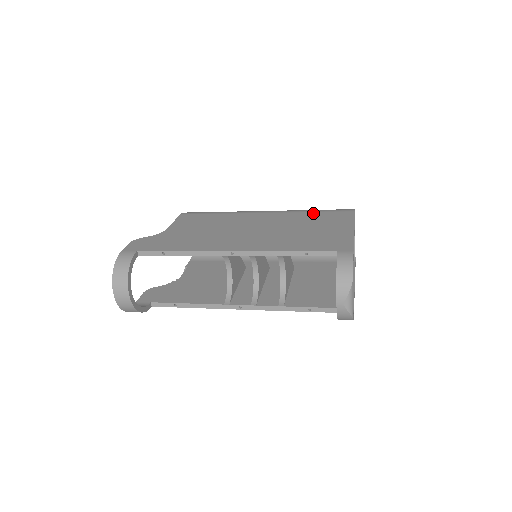
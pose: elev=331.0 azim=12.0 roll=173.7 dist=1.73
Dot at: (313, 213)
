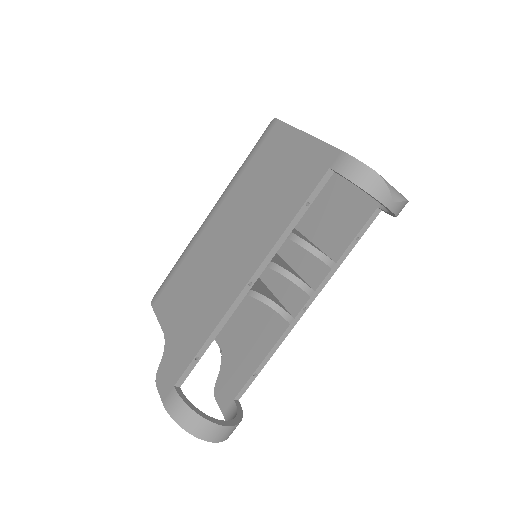
Dot at: (250, 165)
